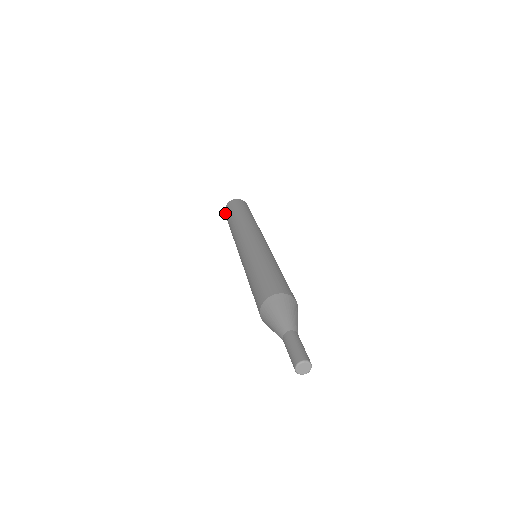
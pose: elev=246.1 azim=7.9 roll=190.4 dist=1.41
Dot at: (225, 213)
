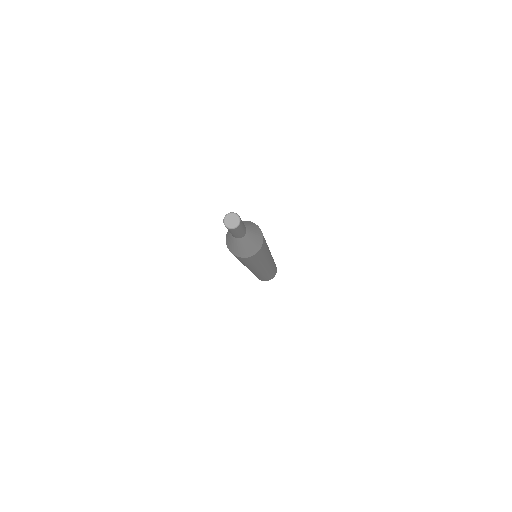
Dot at: occluded
